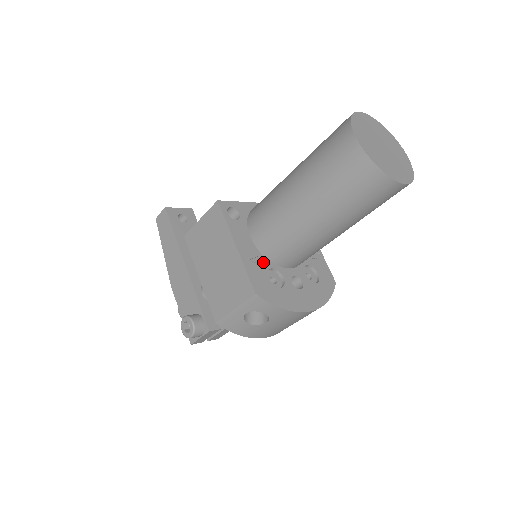
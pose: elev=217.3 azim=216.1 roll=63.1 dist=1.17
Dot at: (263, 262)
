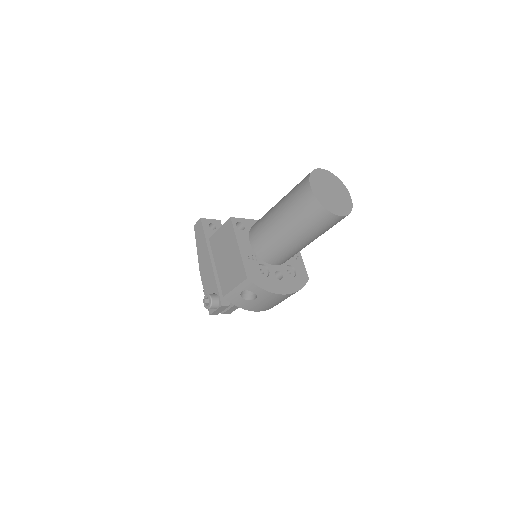
Dot at: (256, 259)
